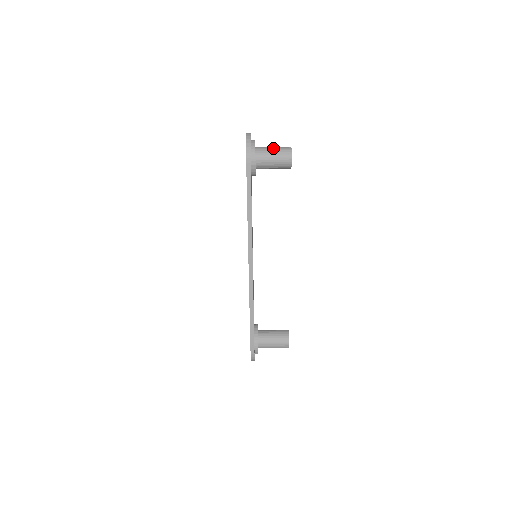
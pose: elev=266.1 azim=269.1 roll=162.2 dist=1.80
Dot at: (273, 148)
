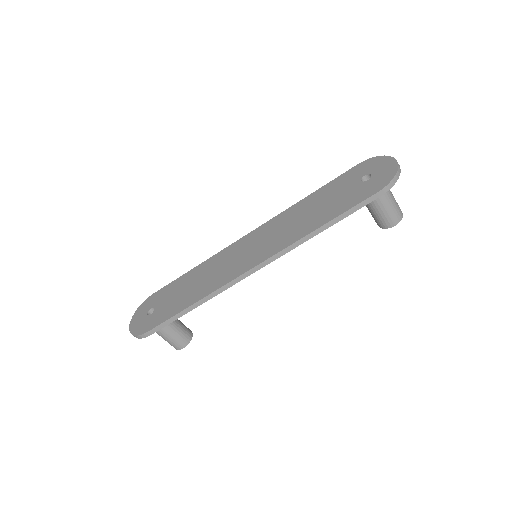
Dot at: (394, 198)
